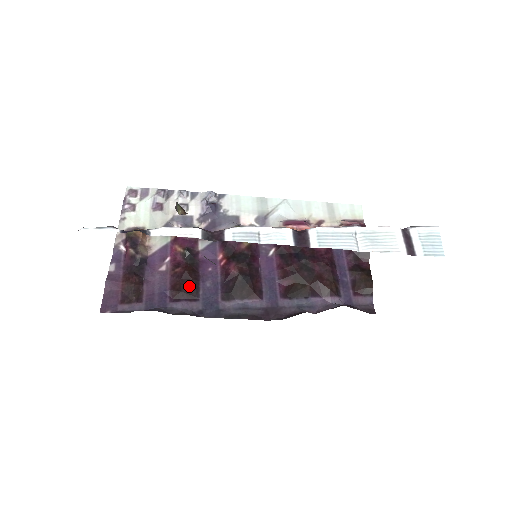
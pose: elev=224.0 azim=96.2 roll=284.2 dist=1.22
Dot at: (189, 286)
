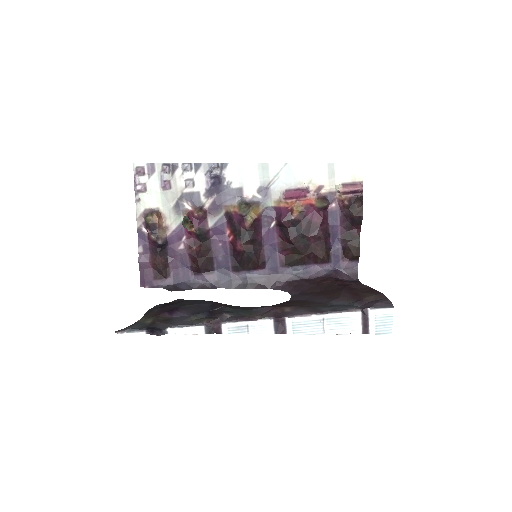
Dot at: (205, 263)
